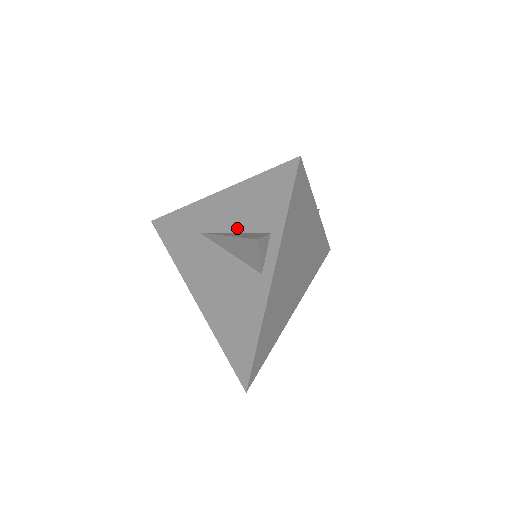
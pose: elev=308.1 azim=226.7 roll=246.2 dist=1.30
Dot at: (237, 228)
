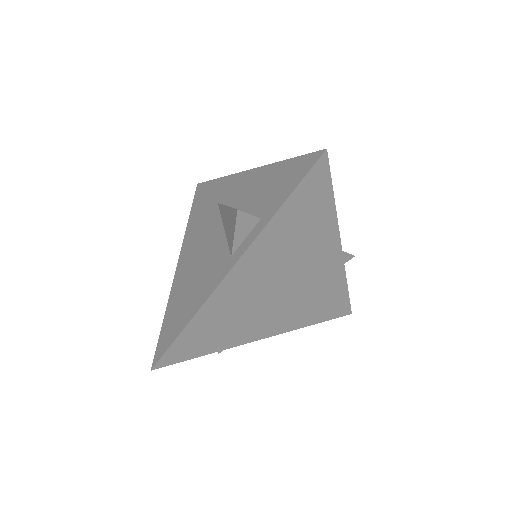
Dot at: (243, 206)
